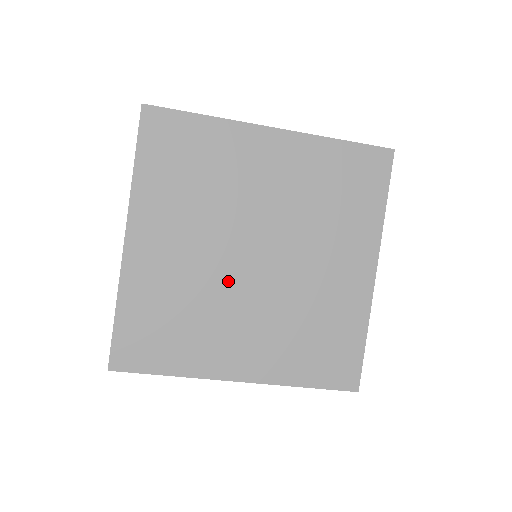
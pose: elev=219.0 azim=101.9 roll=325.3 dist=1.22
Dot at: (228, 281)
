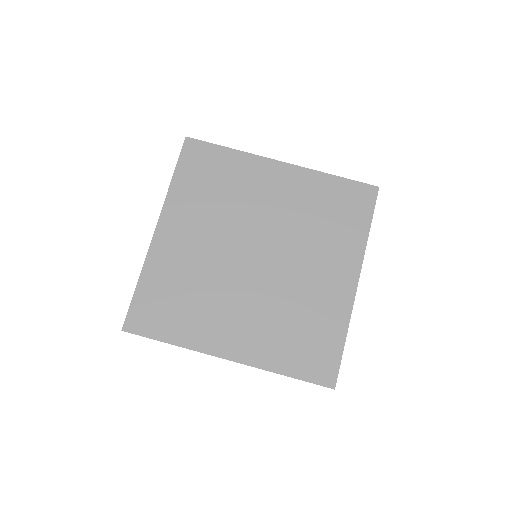
Dot at: (230, 272)
